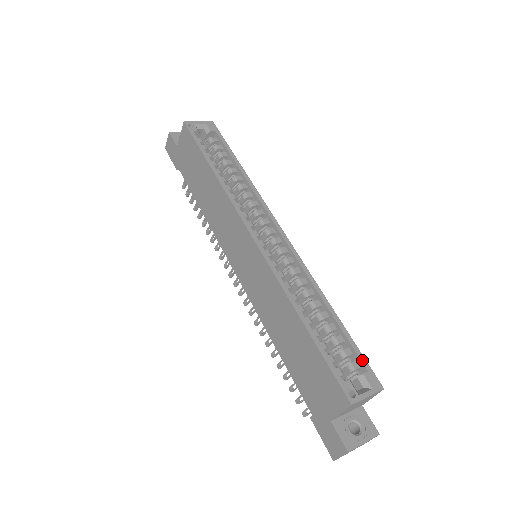
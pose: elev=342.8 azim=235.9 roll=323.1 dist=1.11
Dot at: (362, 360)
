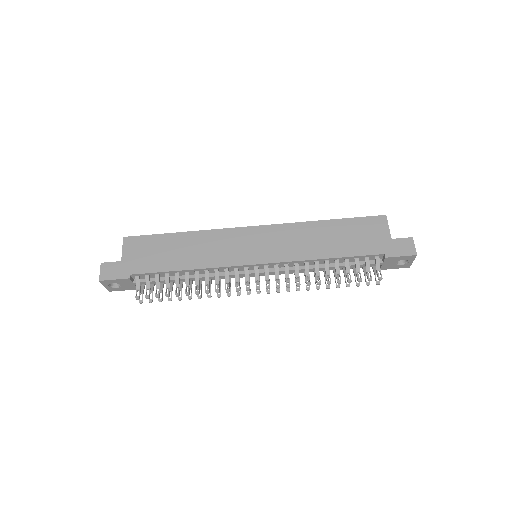
Dot at: occluded
